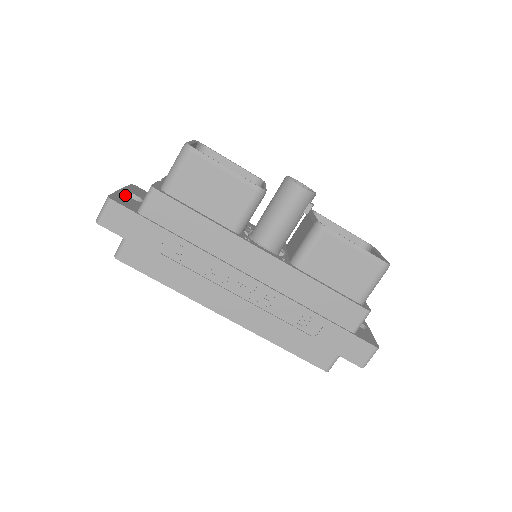
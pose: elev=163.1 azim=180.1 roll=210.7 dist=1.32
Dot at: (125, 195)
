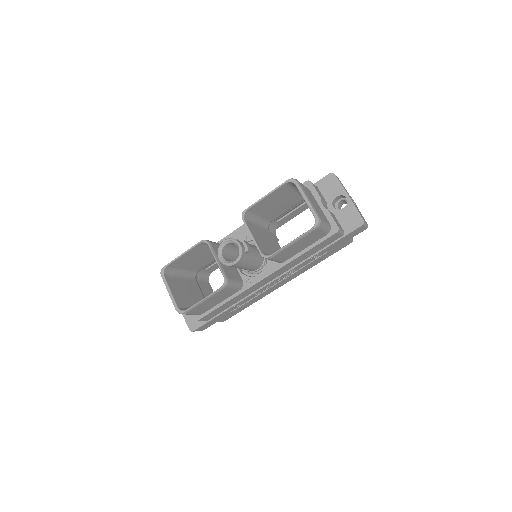
Dot at: occluded
